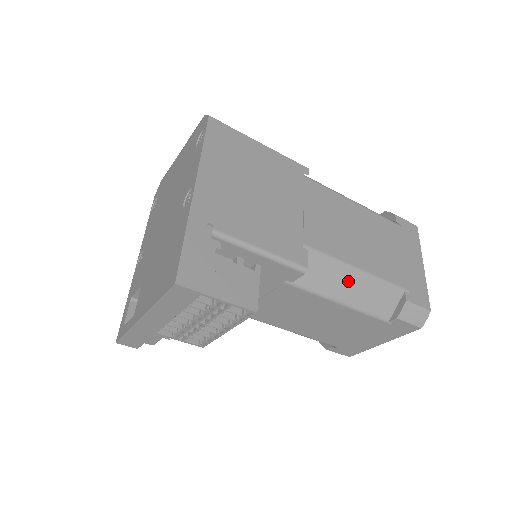
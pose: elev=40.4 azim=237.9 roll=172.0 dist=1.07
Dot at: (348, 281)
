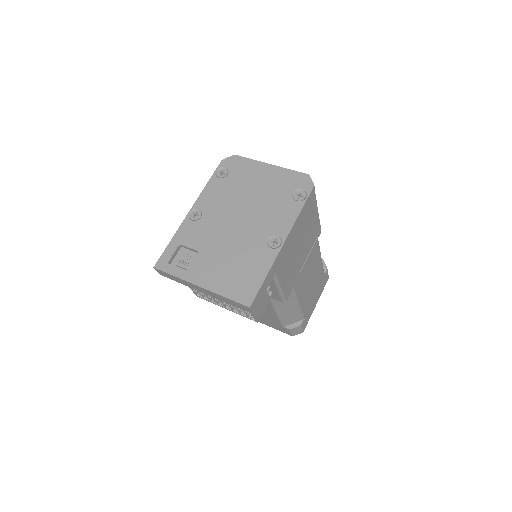
Dot at: (290, 306)
